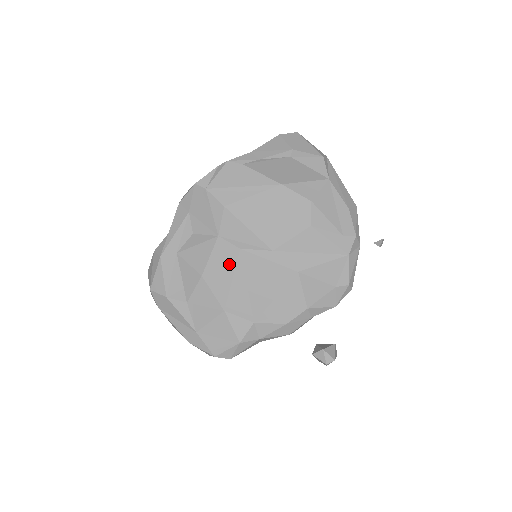
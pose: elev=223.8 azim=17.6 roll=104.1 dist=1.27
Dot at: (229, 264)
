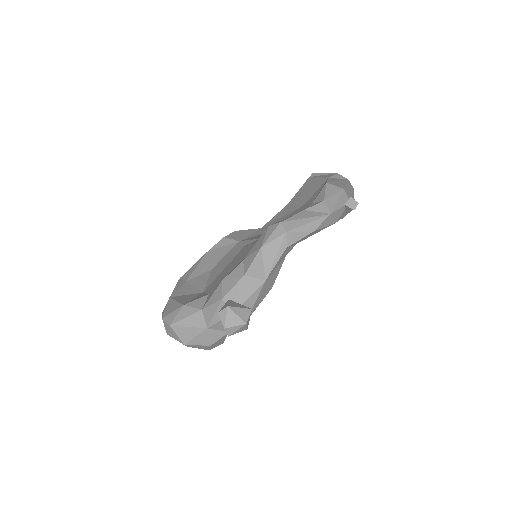
Dot at: (231, 258)
